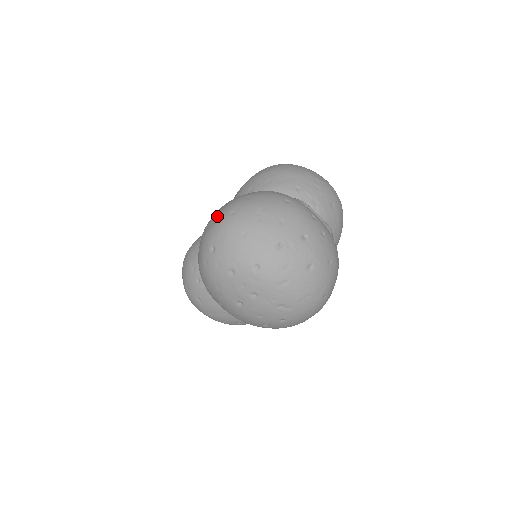
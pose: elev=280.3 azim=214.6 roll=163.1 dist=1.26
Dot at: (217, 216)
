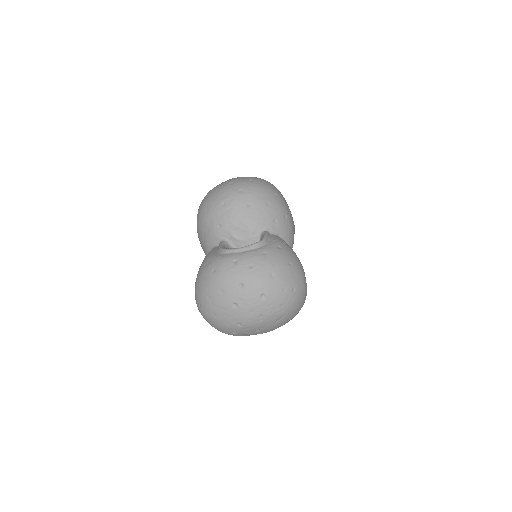
Dot at: occluded
